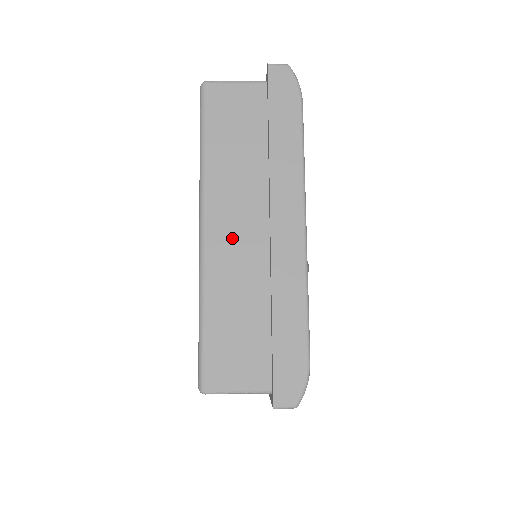
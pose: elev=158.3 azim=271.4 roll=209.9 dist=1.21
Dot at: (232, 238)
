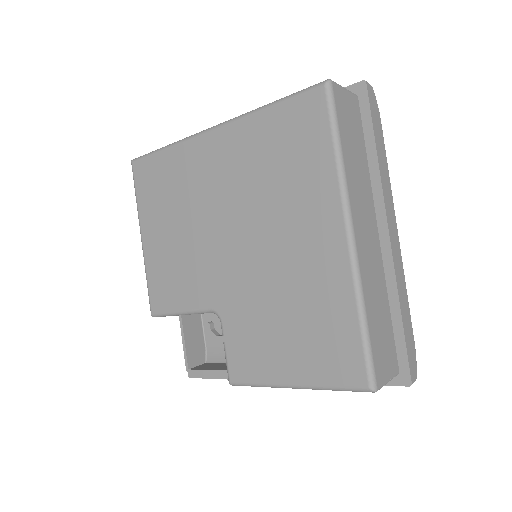
Dot at: (366, 241)
